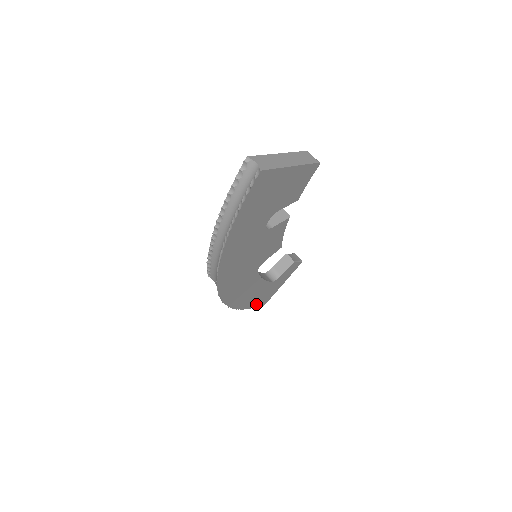
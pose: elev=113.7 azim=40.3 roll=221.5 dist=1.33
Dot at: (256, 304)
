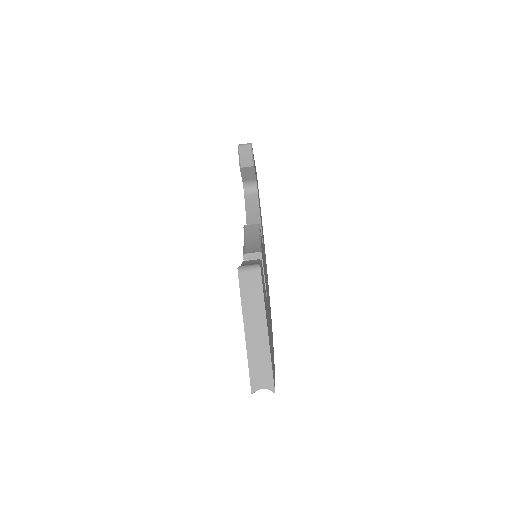
Dot at: (259, 199)
